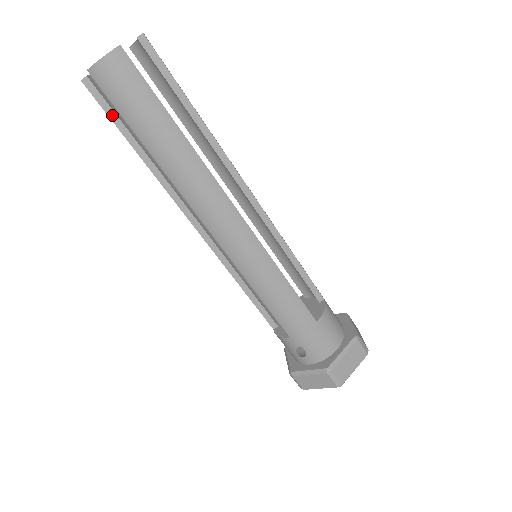
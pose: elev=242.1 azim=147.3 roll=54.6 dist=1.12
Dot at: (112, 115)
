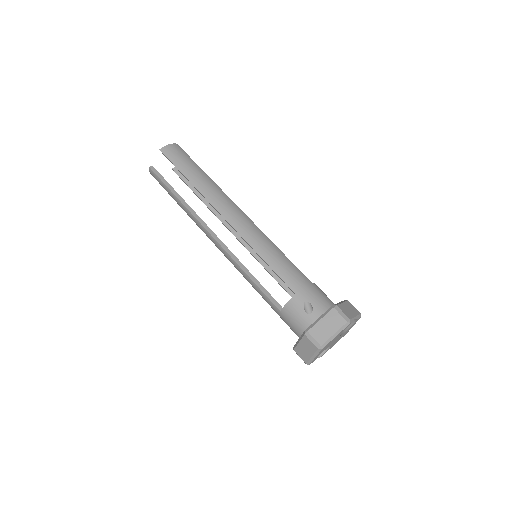
Dot at: (164, 181)
